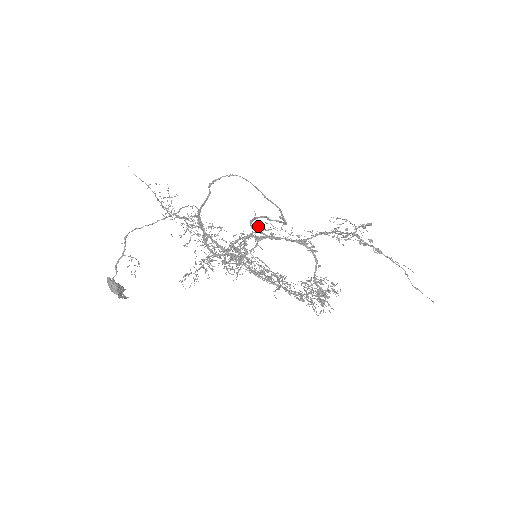
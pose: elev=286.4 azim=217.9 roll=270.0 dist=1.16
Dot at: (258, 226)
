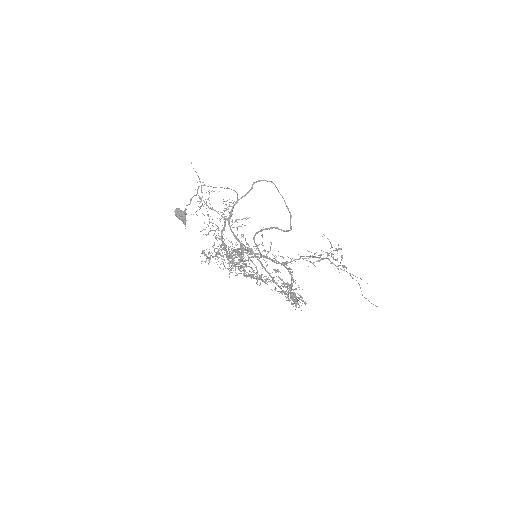
Dot at: (262, 236)
